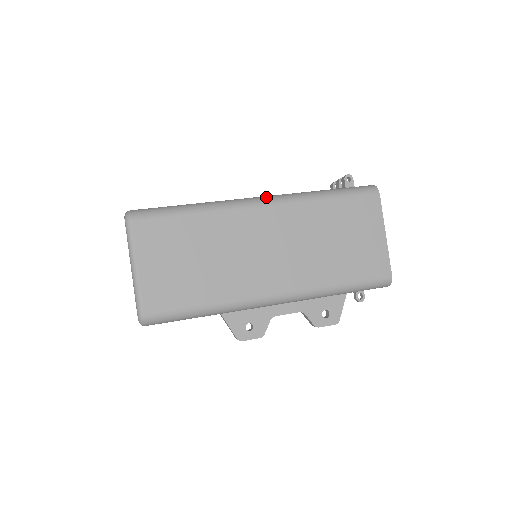
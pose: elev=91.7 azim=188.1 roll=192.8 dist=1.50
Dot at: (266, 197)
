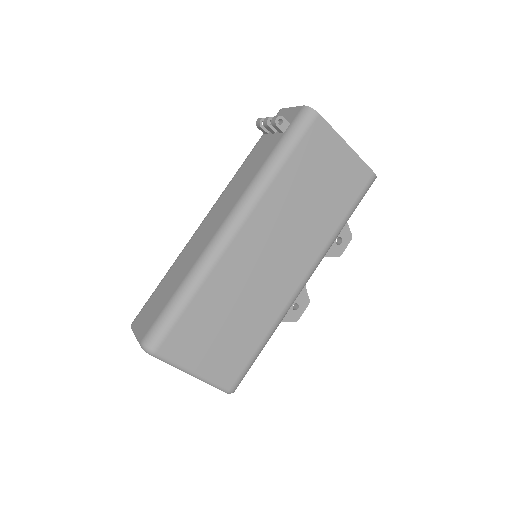
Dot at: (232, 217)
